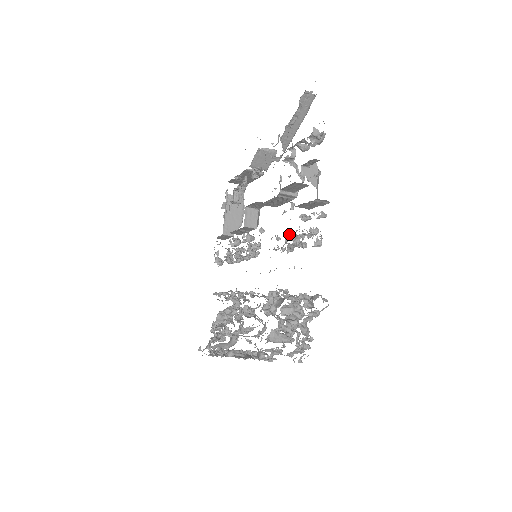
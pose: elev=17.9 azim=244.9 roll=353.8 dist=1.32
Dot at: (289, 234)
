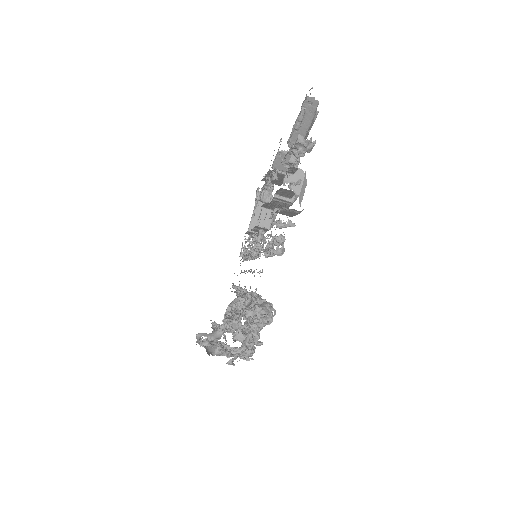
Dot at: (272, 239)
